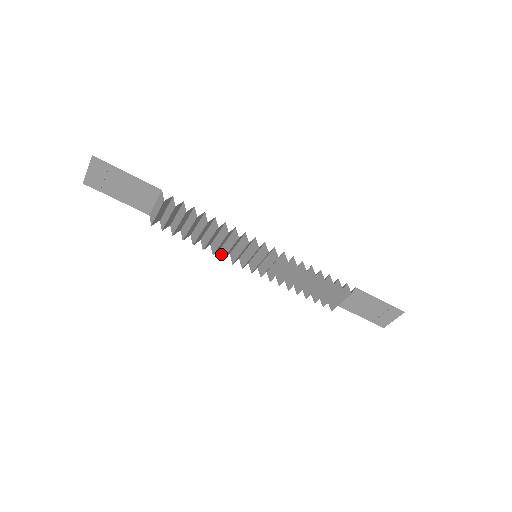
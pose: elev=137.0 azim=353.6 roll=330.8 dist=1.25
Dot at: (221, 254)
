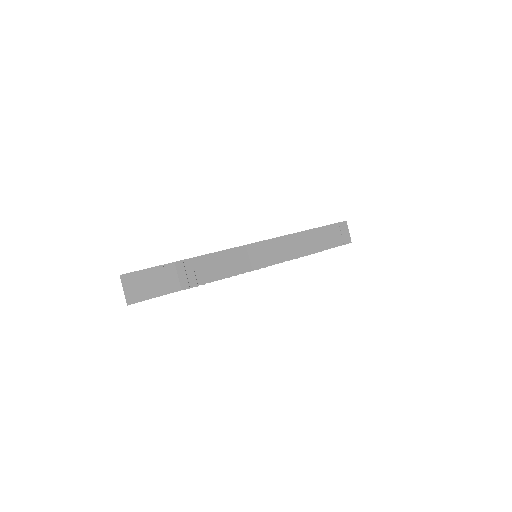
Dot at: occluded
